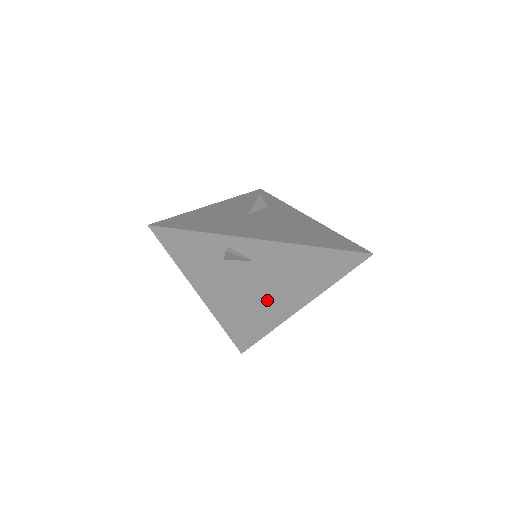
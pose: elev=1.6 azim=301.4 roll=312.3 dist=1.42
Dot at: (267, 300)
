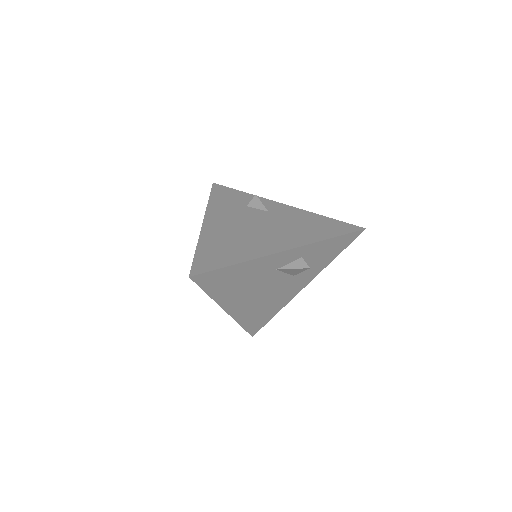
Dot at: (260, 236)
